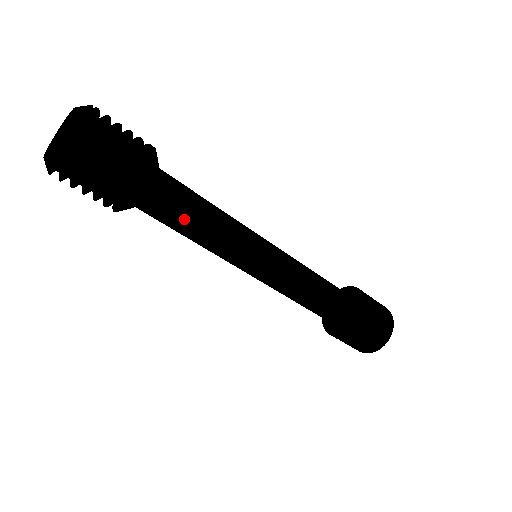
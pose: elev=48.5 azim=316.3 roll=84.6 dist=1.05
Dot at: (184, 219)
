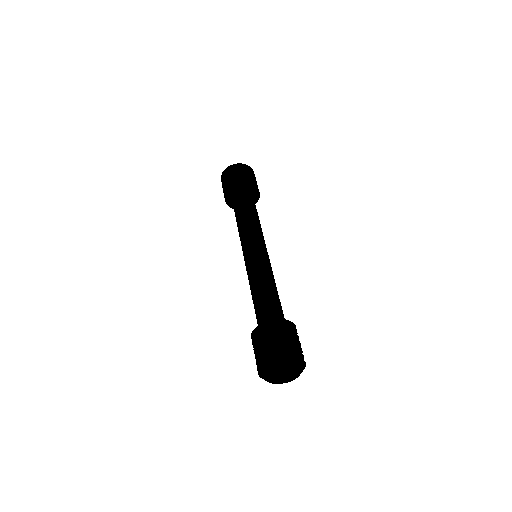
Dot at: (248, 208)
